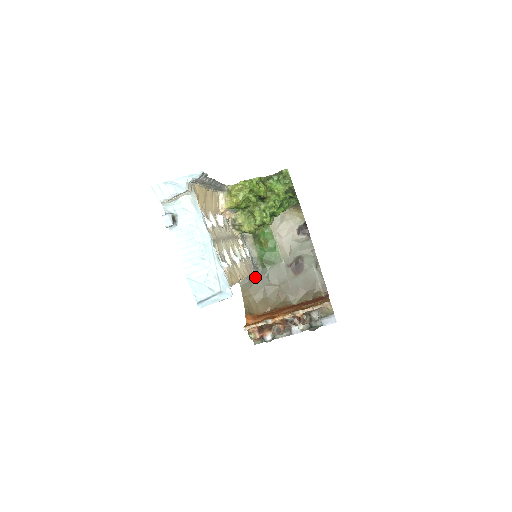
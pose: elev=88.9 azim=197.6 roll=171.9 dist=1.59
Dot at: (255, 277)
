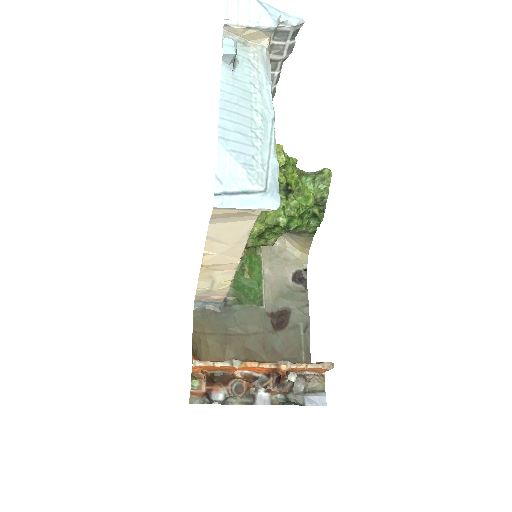
Dot at: (219, 312)
